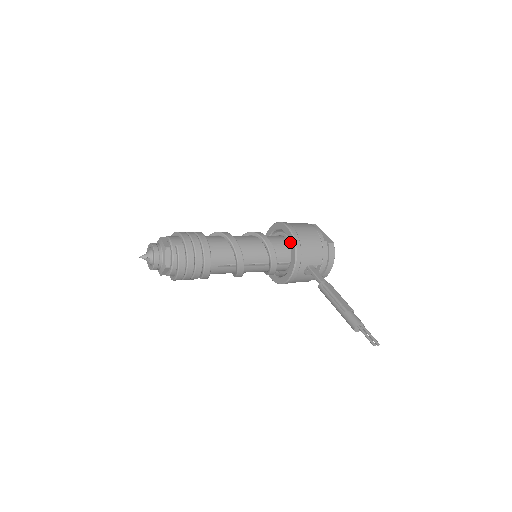
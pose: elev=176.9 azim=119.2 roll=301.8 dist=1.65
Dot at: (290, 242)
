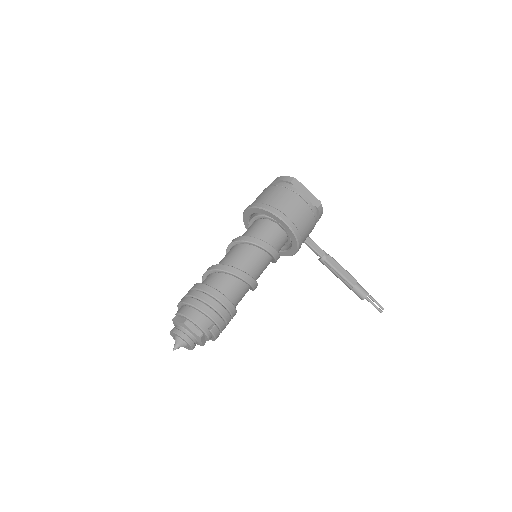
Dot at: (289, 235)
